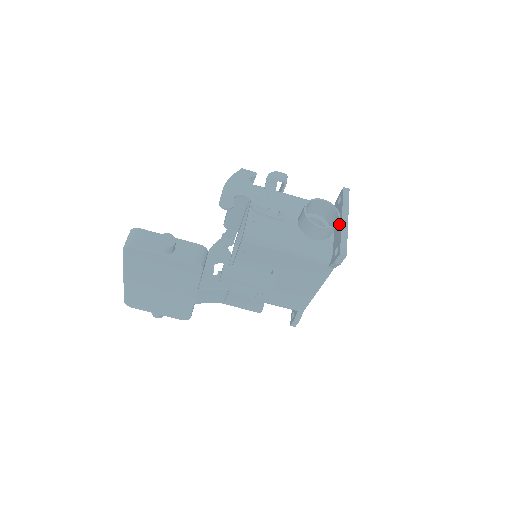
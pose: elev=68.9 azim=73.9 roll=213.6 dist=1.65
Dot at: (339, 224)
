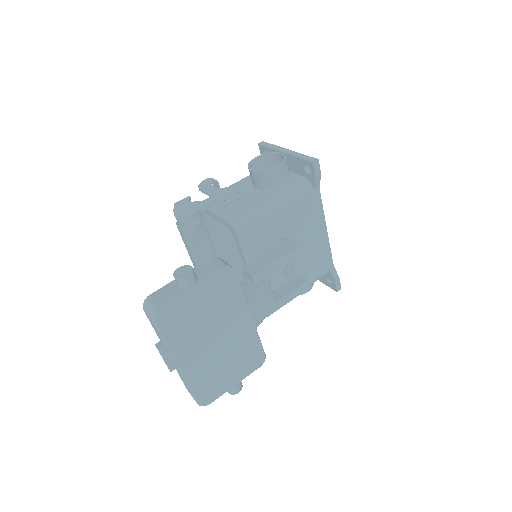
Dot at: (286, 158)
